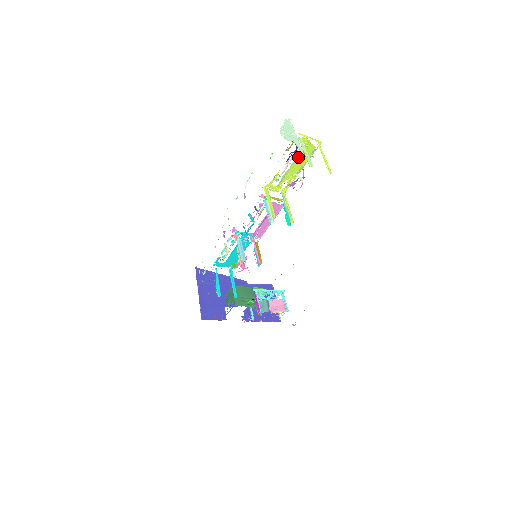
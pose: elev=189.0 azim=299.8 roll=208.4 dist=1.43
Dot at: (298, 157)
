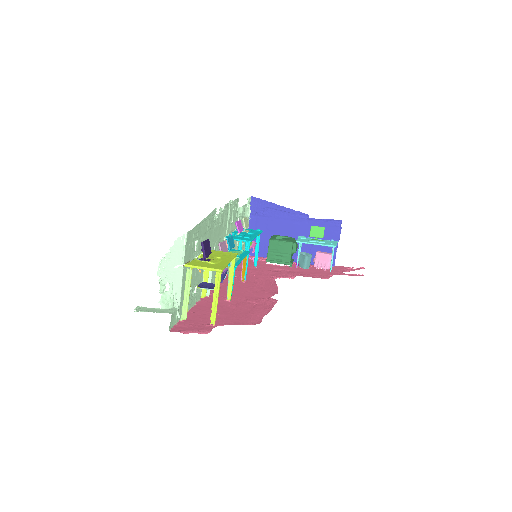
Dot at: (211, 263)
